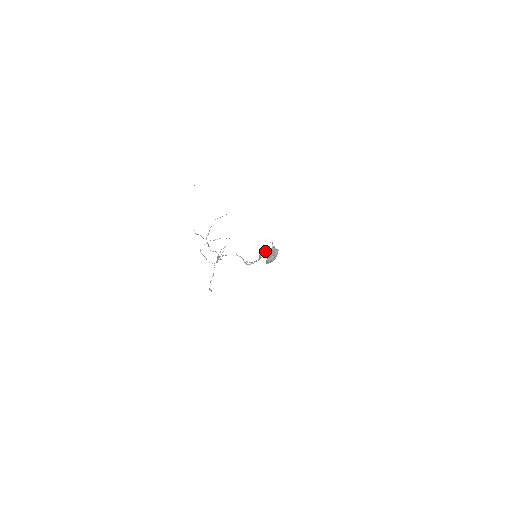
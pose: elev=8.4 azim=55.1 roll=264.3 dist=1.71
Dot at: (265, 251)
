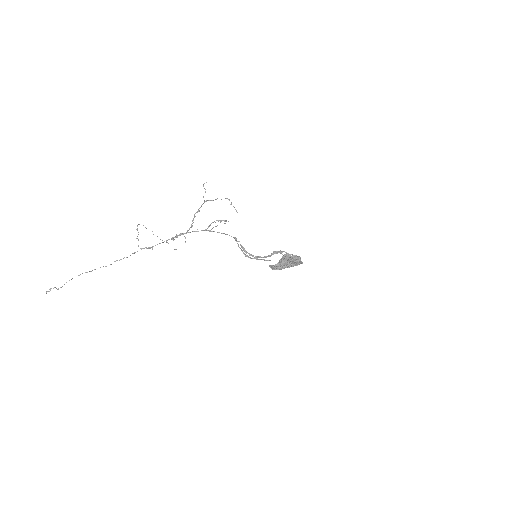
Dot at: occluded
